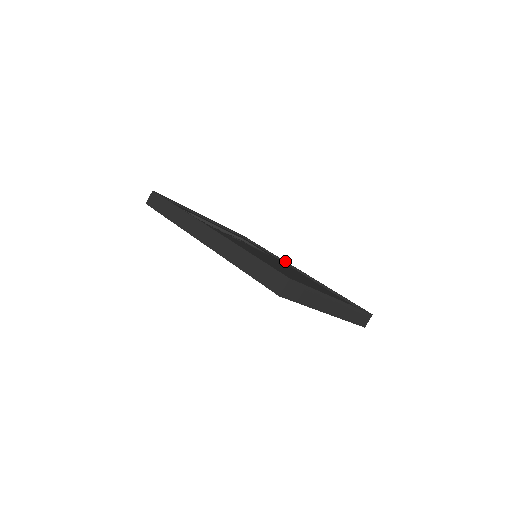
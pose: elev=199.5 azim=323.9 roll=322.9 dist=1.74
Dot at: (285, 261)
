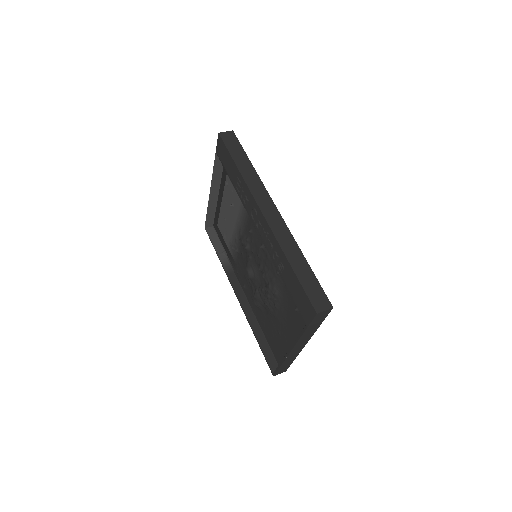
Dot at: occluded
